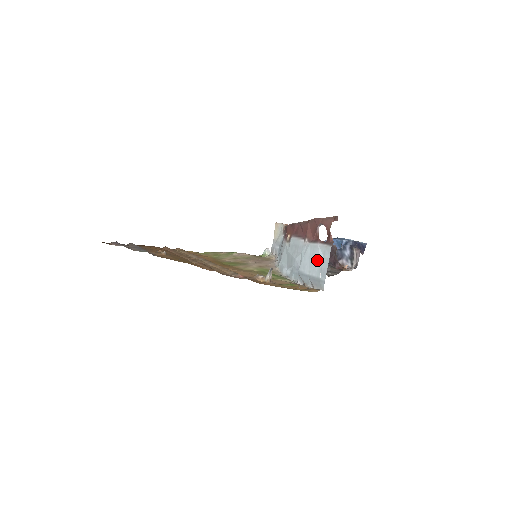
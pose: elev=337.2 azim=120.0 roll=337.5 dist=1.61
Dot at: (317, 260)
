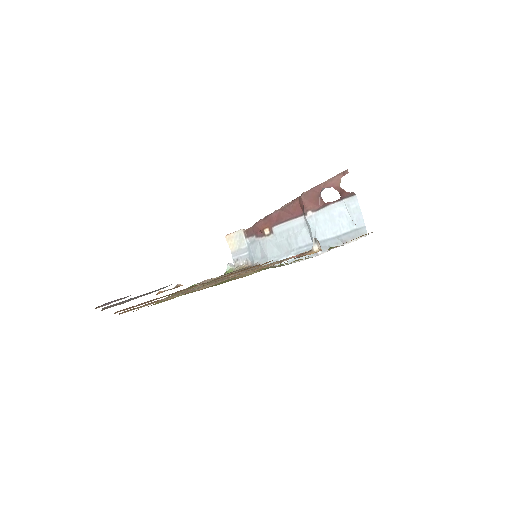
Dot at: (341, 217)
